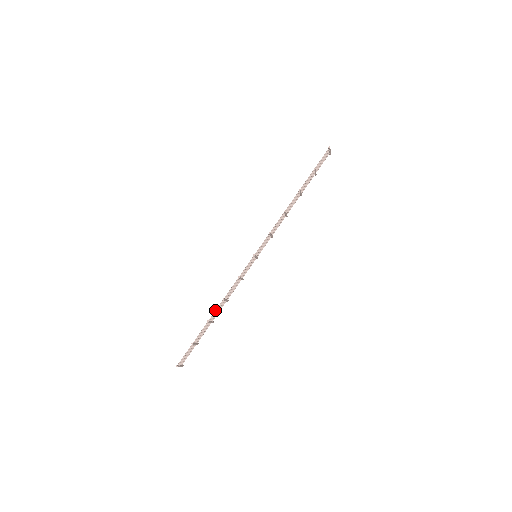
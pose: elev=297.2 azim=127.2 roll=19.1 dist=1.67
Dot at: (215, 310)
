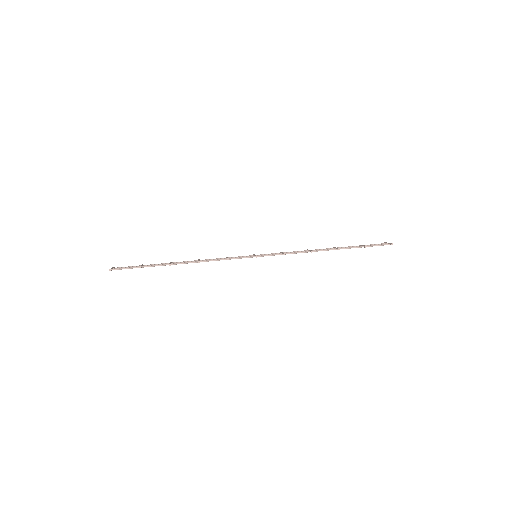
Dot at: (184, 262)
